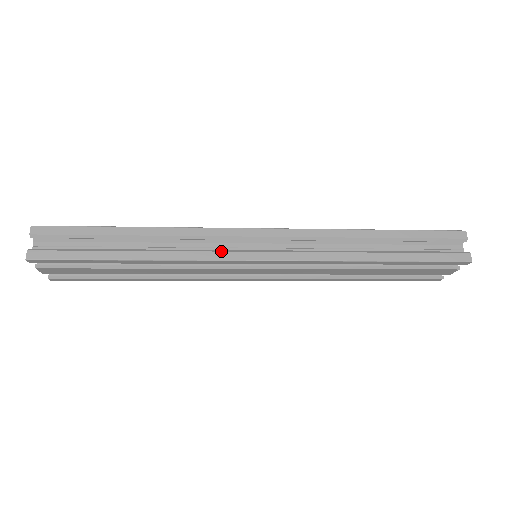
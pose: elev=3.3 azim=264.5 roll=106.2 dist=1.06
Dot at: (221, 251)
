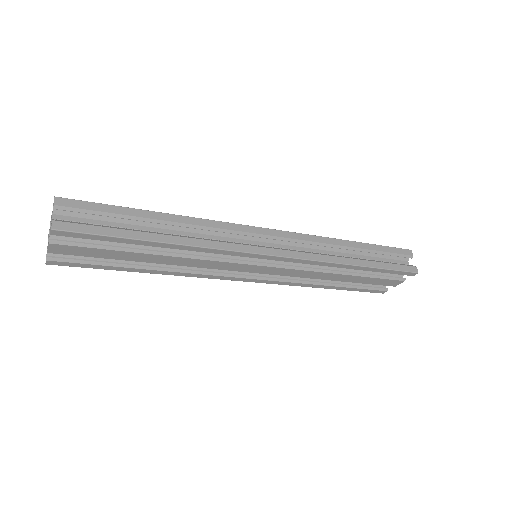
Dot at: (240, 244)
